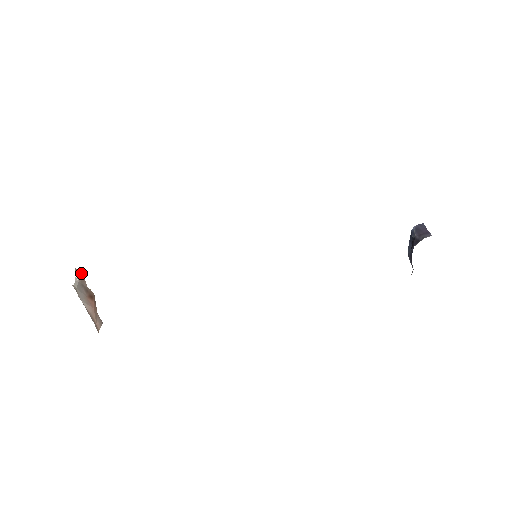
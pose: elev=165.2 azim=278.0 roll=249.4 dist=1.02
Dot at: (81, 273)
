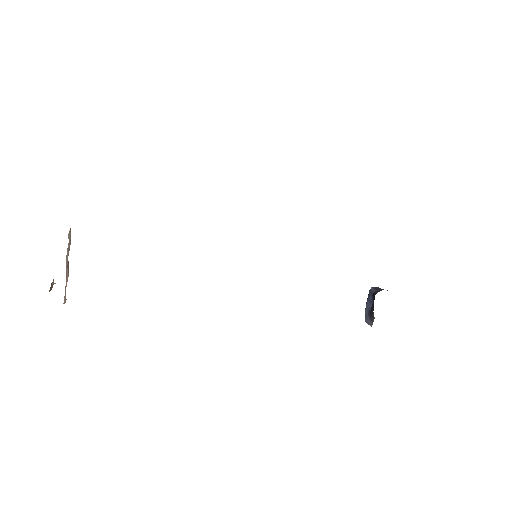
Dot at: (70, 238)
